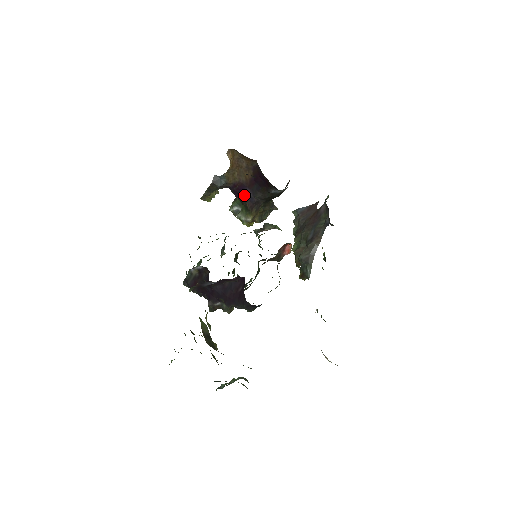
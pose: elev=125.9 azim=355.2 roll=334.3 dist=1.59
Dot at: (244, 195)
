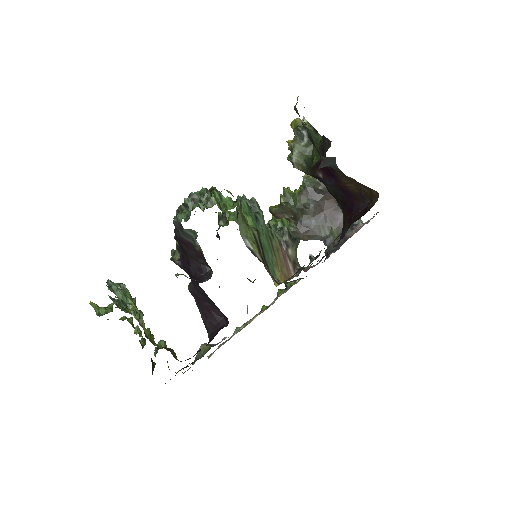
Dot at: (324, 175)
